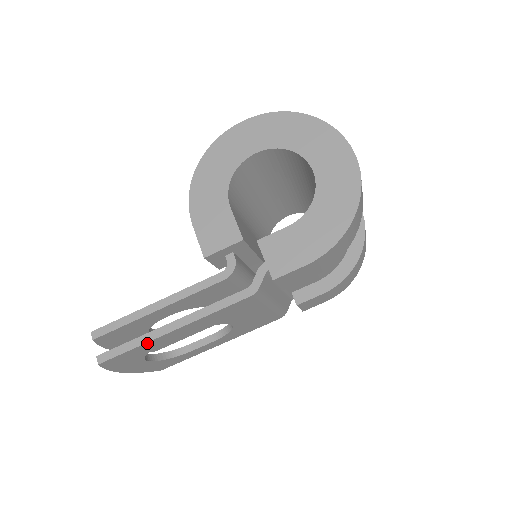
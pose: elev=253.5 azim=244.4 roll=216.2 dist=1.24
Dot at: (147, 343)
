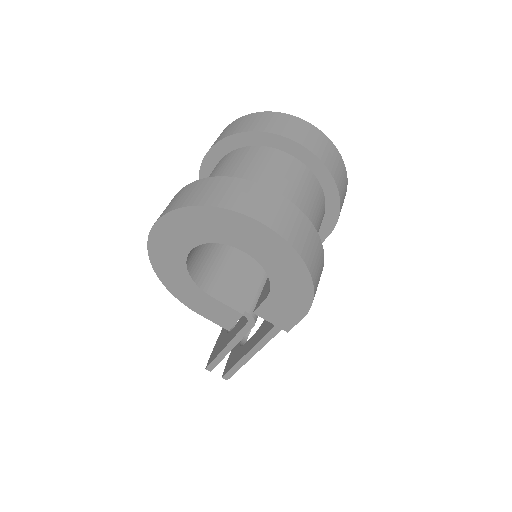
Dot at: (242, 365)
